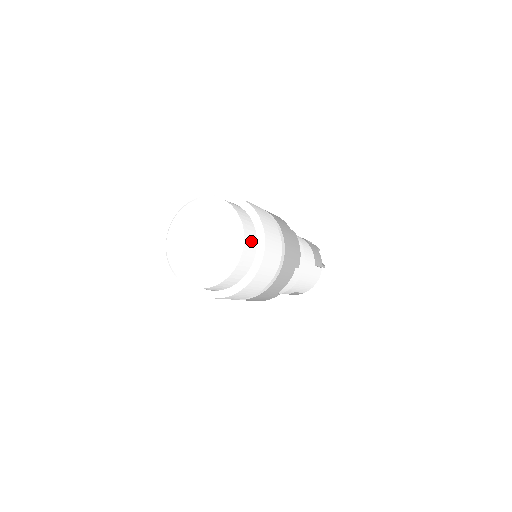
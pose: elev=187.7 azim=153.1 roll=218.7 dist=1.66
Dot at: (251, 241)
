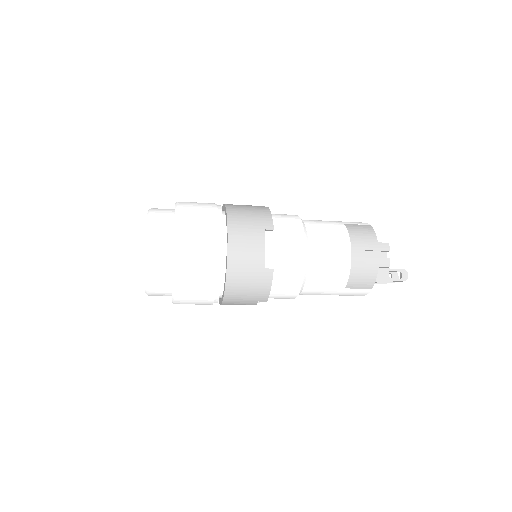
Dot at: (161, 284)
